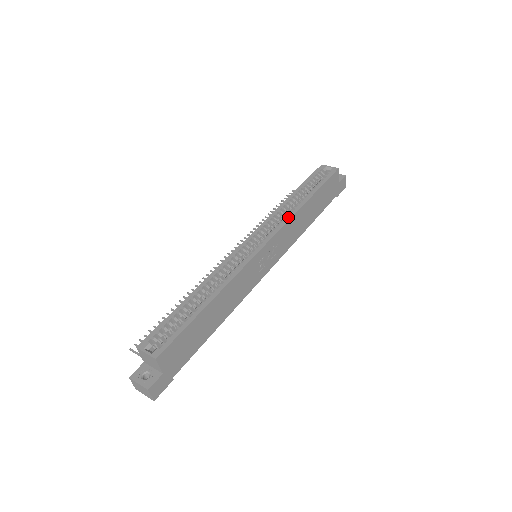
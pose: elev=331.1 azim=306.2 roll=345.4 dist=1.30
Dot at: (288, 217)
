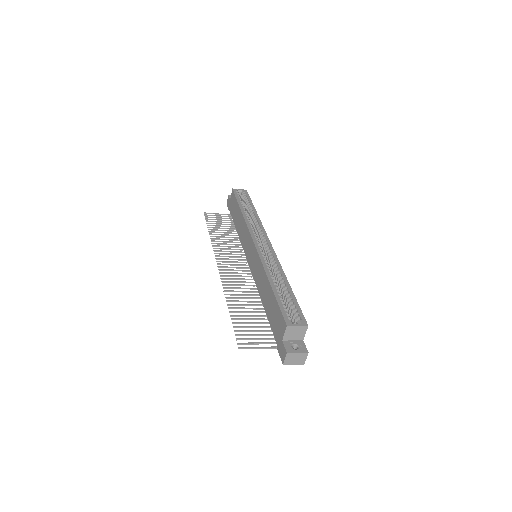
Dot at: (260, 224)
